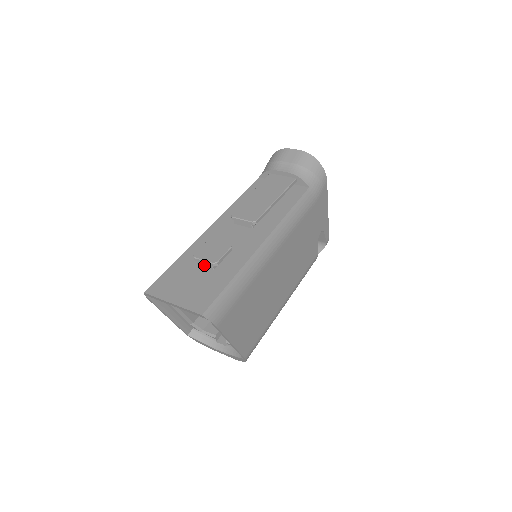
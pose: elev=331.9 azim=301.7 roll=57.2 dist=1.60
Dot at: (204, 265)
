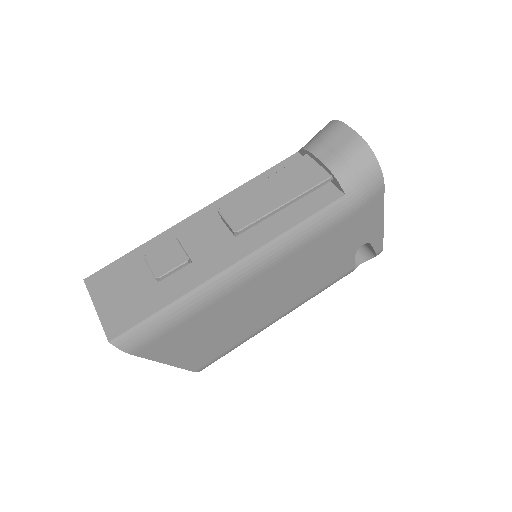
Dot at: occluded
